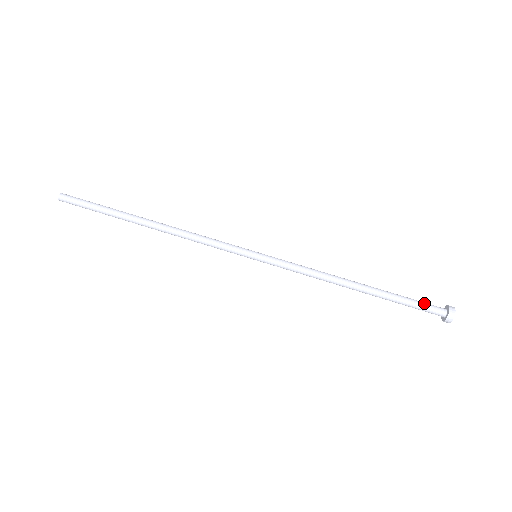
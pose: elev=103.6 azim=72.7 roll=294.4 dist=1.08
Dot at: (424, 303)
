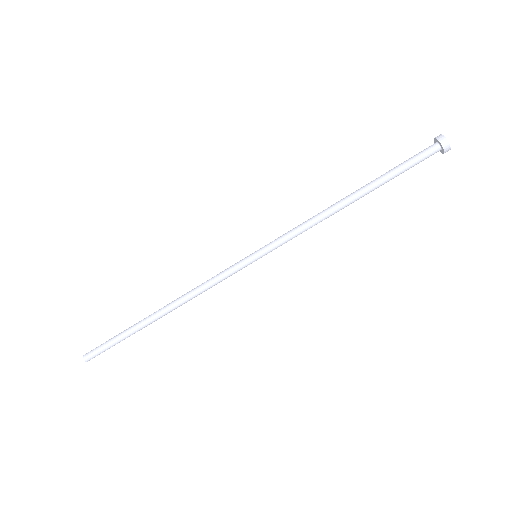
Dot at: (417, 160)
